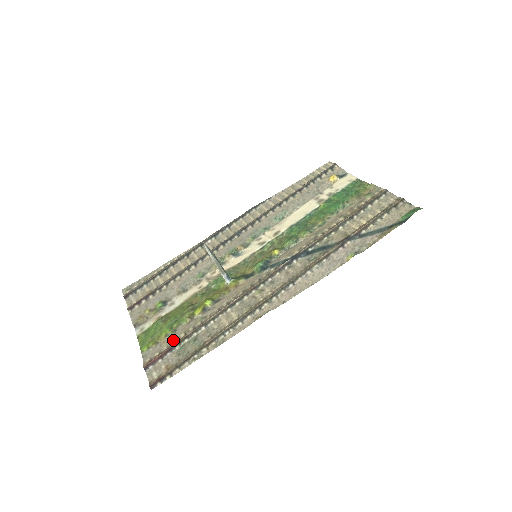
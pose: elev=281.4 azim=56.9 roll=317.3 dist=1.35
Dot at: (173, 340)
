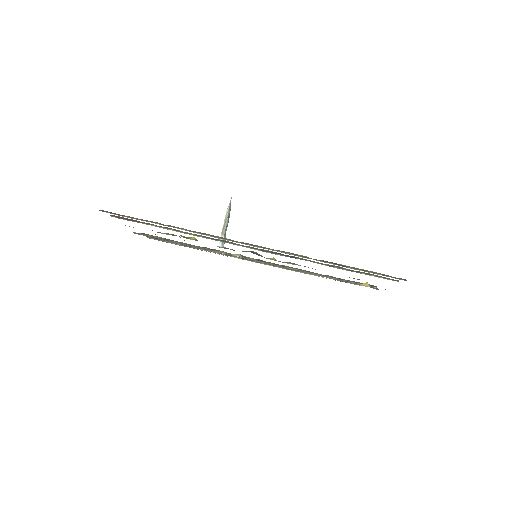
Dot at: occluded
